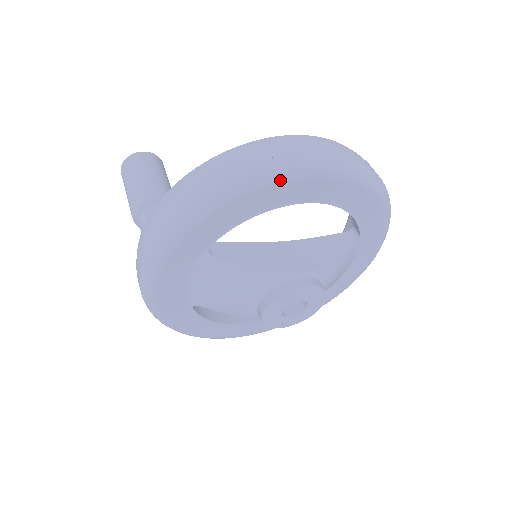
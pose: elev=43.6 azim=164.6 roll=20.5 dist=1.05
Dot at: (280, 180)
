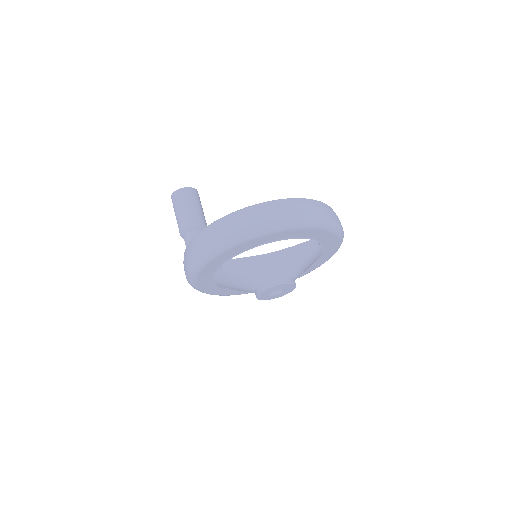
Dot at: (251, 239)
